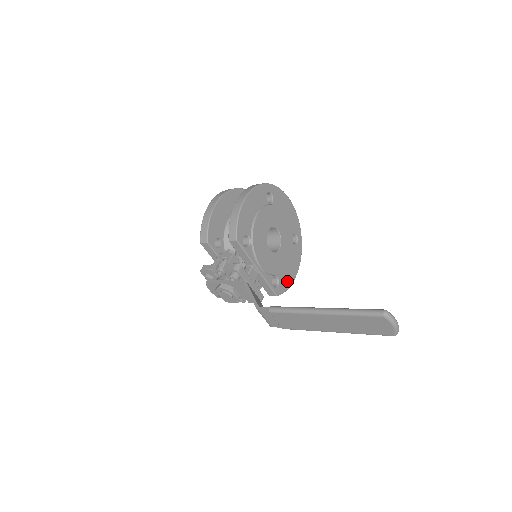
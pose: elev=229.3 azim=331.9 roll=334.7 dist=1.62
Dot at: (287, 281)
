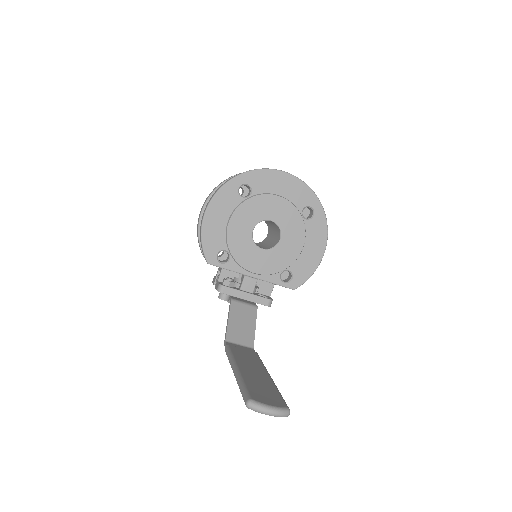
Dot at: (308, 267)
